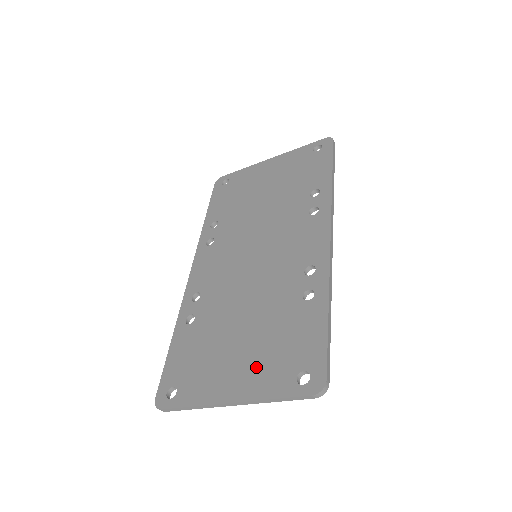
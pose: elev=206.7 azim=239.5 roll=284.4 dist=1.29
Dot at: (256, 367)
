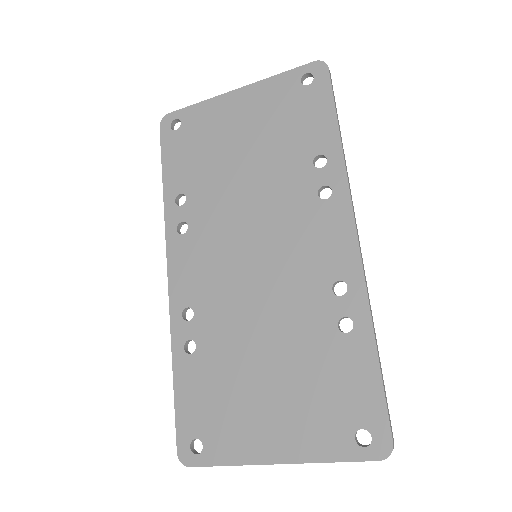
Dot at: (299, 420)
